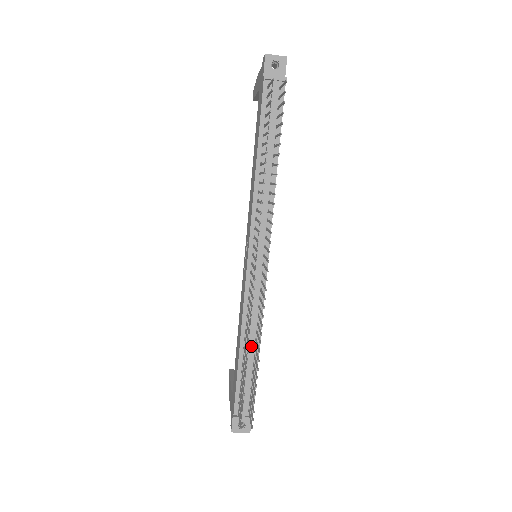
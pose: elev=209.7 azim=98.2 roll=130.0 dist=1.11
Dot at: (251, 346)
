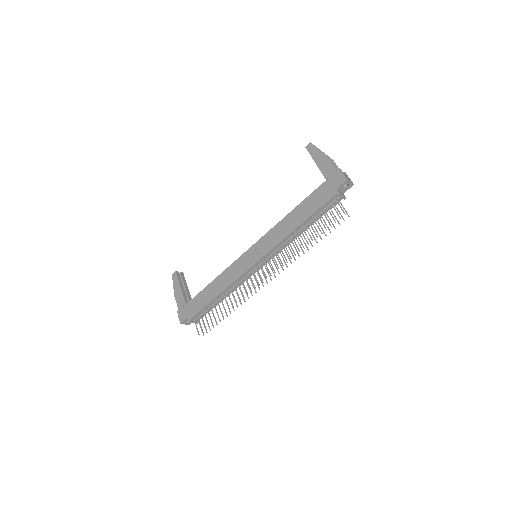
Dot at: occluded
